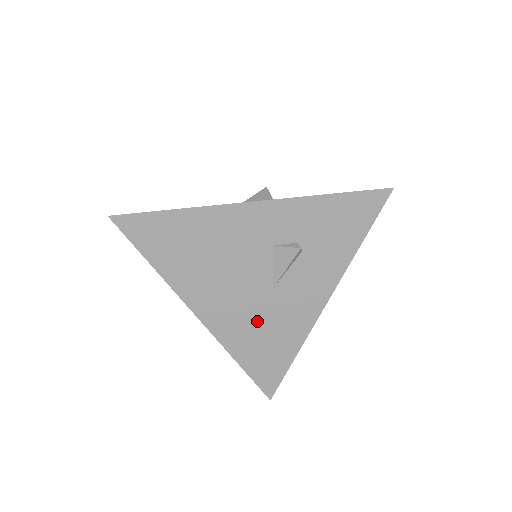
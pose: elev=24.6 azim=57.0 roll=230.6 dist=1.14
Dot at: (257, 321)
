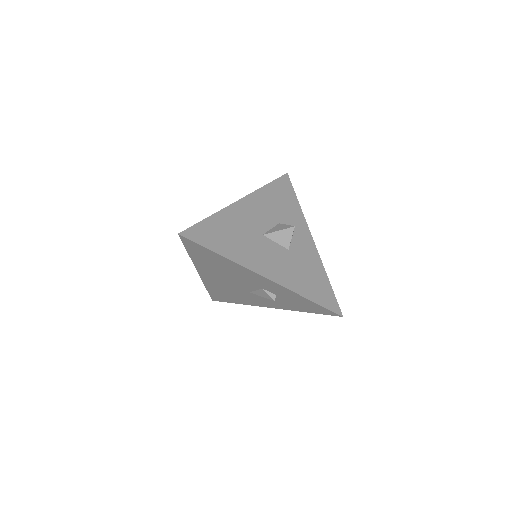
Dot at: (229, 290)
